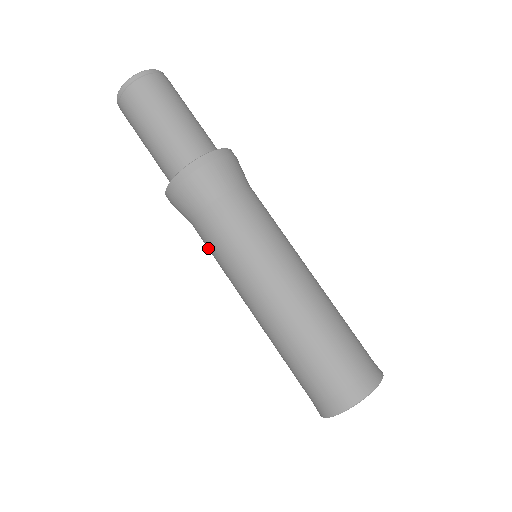
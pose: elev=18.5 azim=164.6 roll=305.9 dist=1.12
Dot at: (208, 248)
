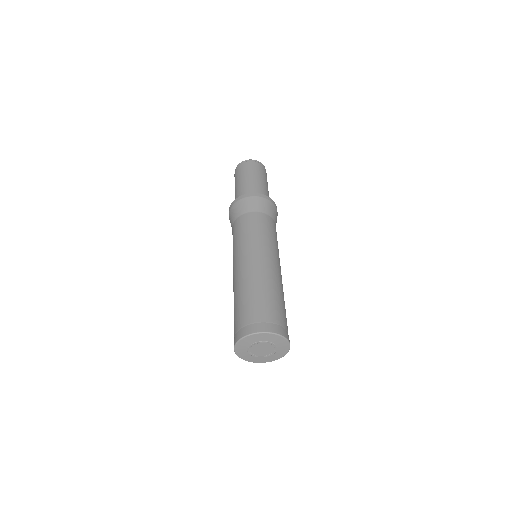
Dot at: (235, 234)
